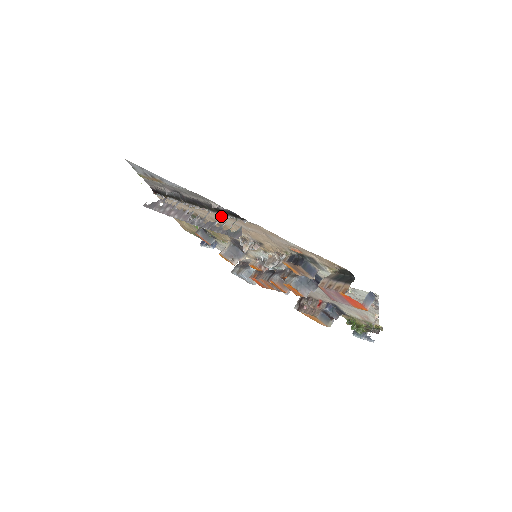
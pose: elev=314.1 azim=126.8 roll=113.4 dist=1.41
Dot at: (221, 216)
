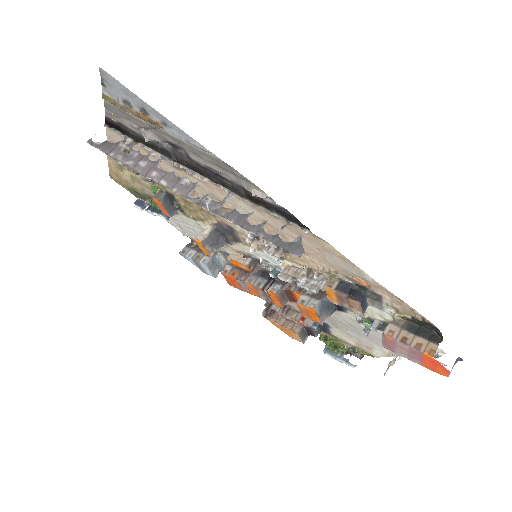
Dot at: occluded
